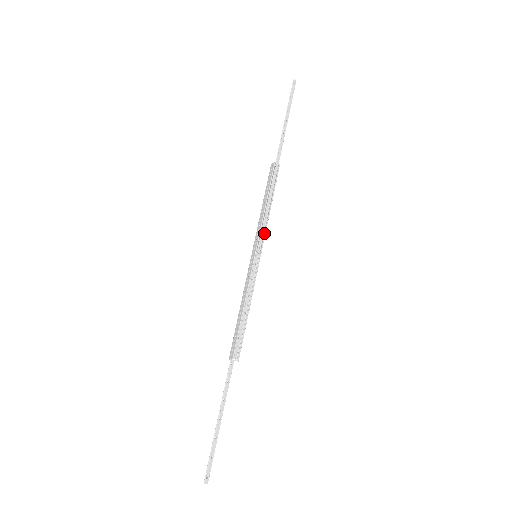
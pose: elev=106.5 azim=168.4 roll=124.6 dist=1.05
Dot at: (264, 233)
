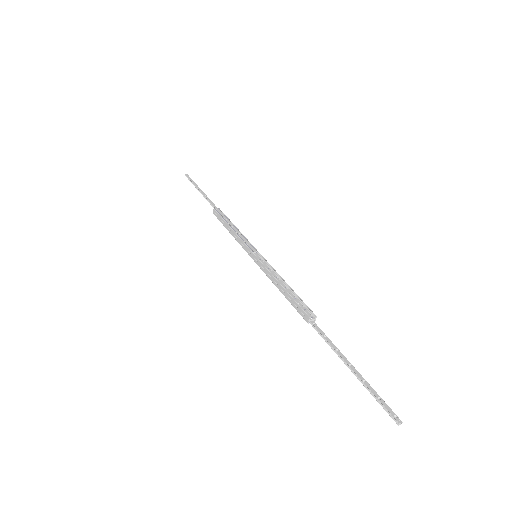
Dot at: (247, 241)
